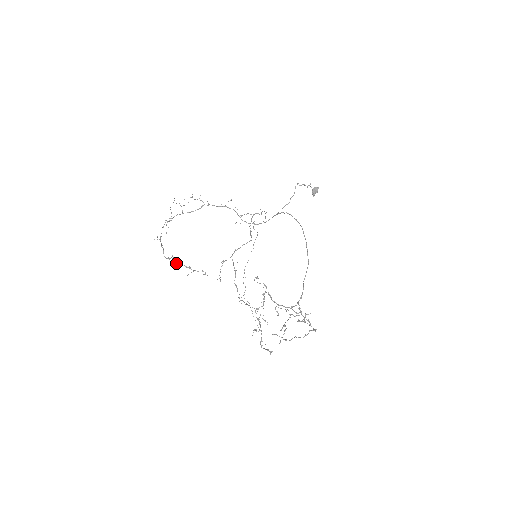
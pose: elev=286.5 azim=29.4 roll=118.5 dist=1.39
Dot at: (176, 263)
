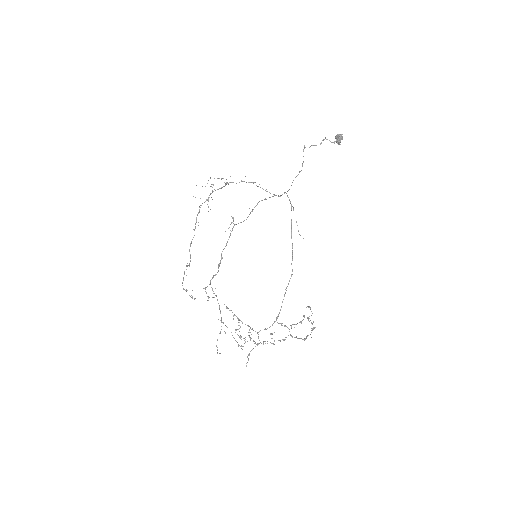
Dot at: occluded
